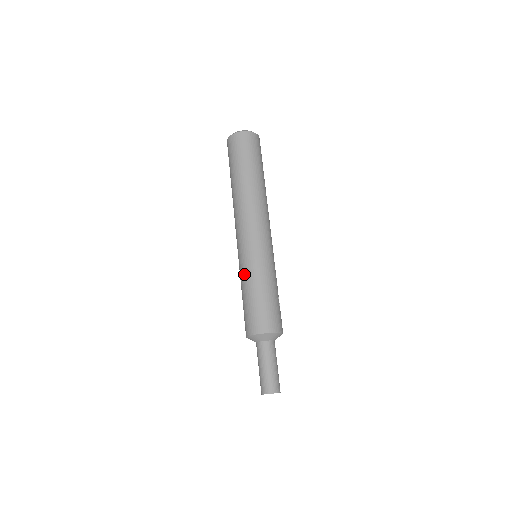
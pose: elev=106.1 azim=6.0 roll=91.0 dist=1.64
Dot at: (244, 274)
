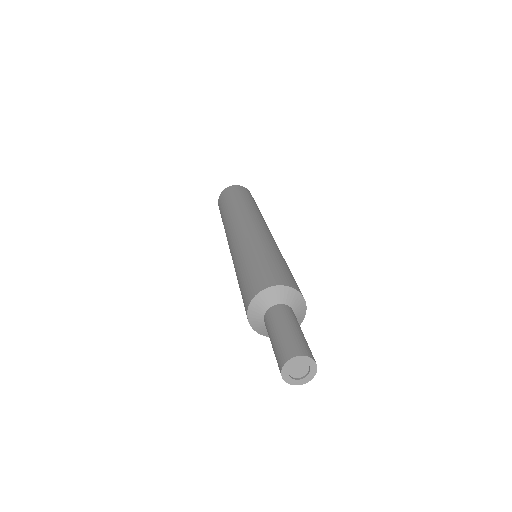
Dot at: (253, 246)
